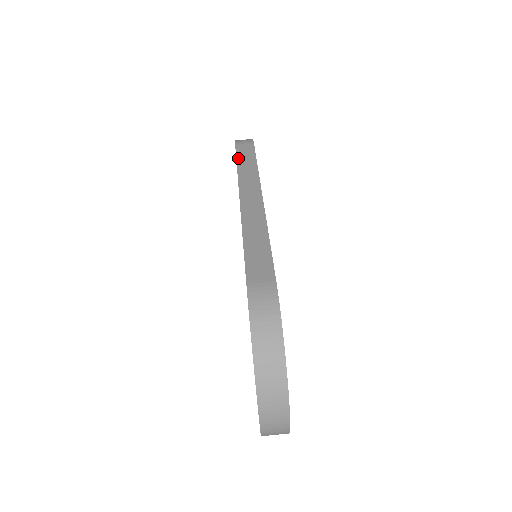
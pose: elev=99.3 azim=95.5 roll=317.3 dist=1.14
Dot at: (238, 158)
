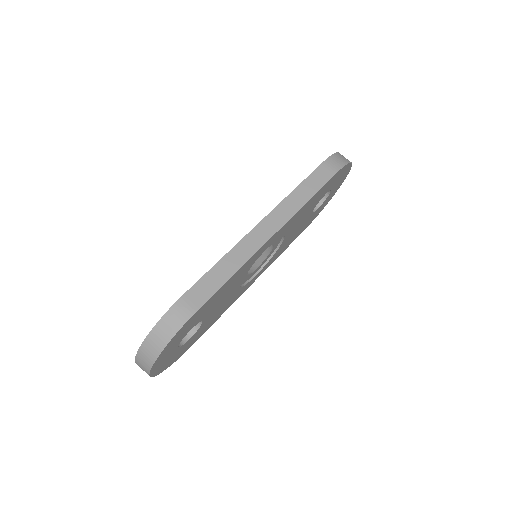
Dot at: (306, 180)
